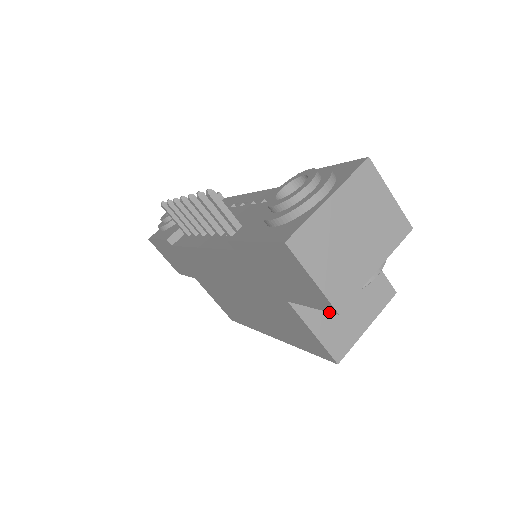
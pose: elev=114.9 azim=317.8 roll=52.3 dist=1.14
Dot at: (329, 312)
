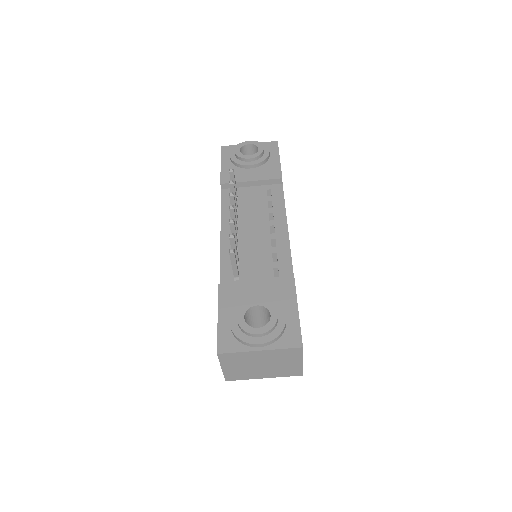
Dot at: occluded
